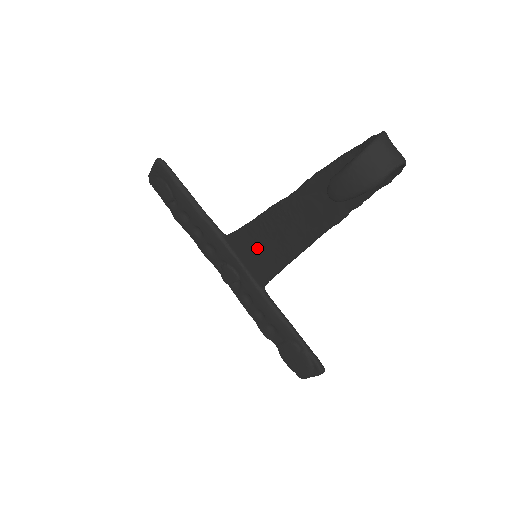
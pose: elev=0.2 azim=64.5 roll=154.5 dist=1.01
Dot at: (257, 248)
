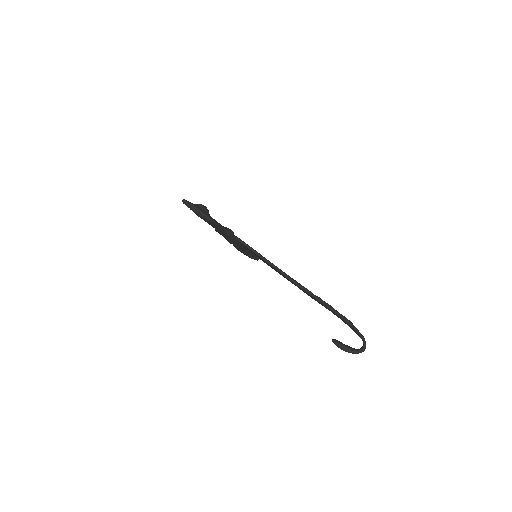
Dot at: (260, 258)
